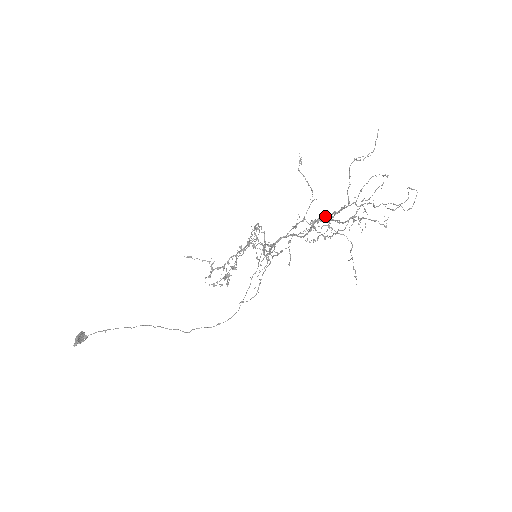
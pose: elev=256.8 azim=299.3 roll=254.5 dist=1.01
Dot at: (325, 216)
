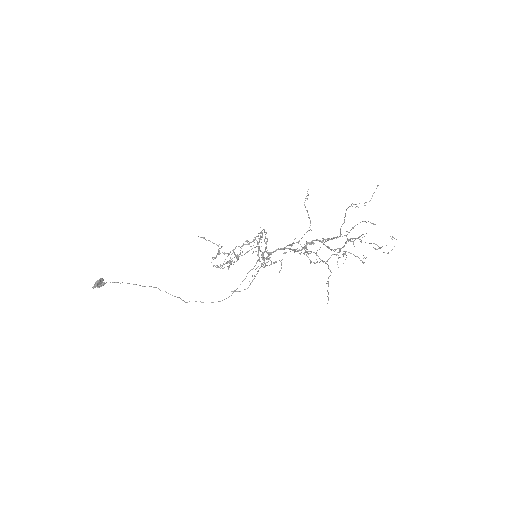
Dot at: (319, 240)
